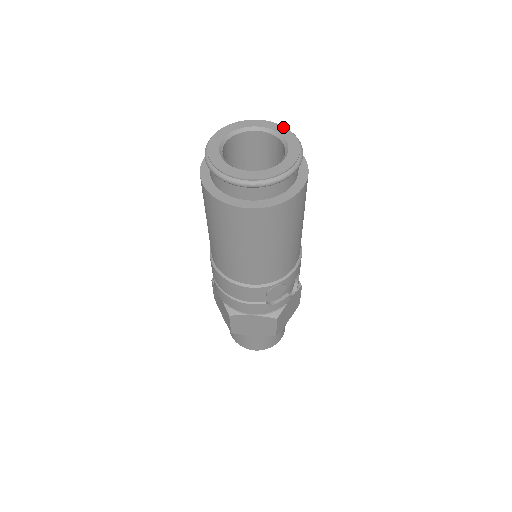
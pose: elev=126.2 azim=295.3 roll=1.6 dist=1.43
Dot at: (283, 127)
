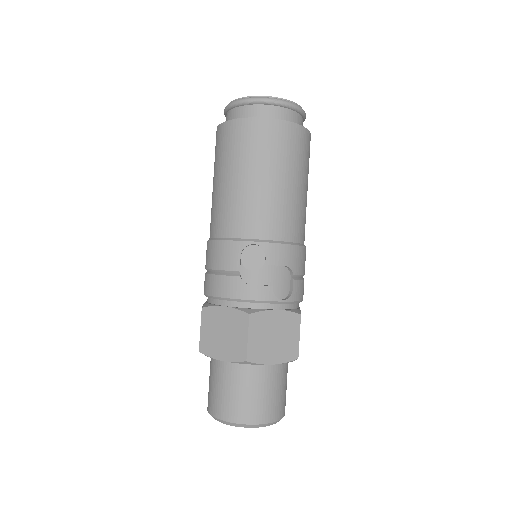
Dot at: occluded
